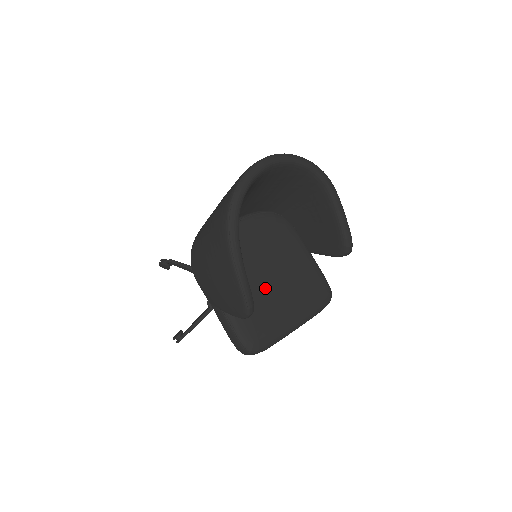
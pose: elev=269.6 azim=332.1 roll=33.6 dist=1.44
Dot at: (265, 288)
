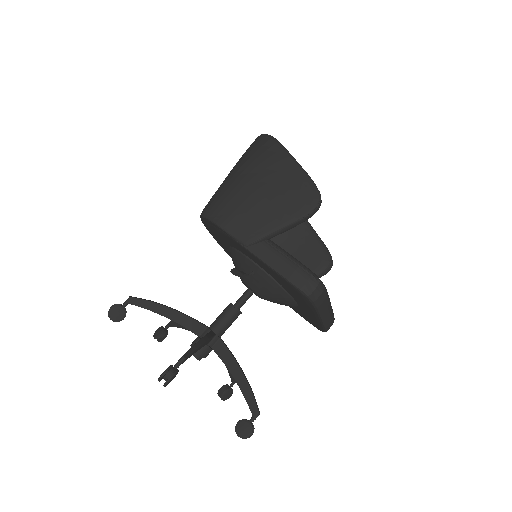
Dot at: occluded
